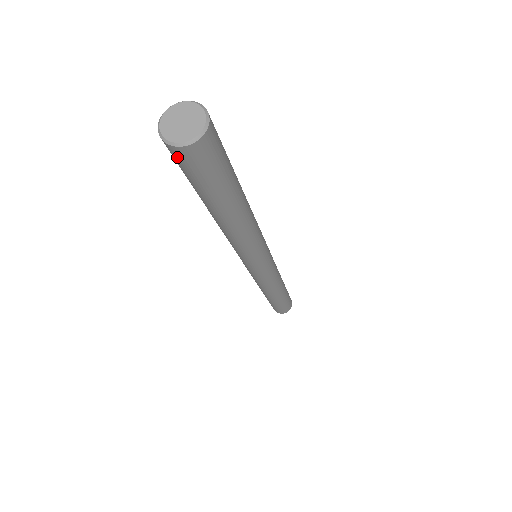
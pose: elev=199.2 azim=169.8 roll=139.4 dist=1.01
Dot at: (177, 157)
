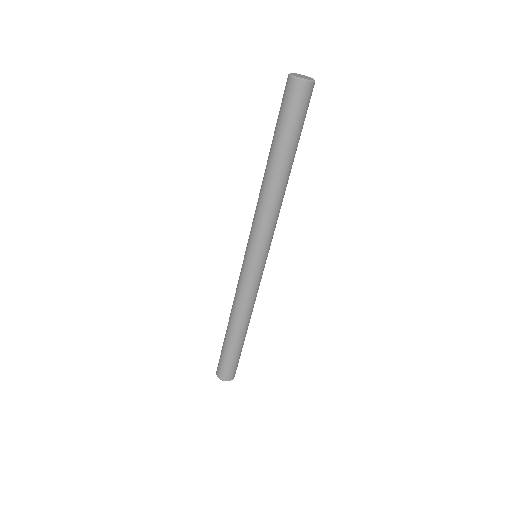
Dot at: (287, 88)
